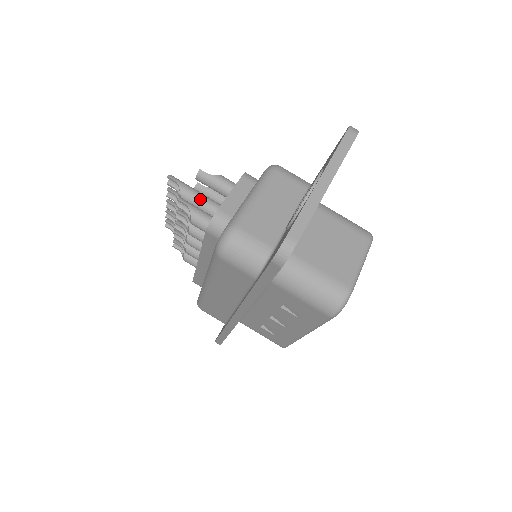
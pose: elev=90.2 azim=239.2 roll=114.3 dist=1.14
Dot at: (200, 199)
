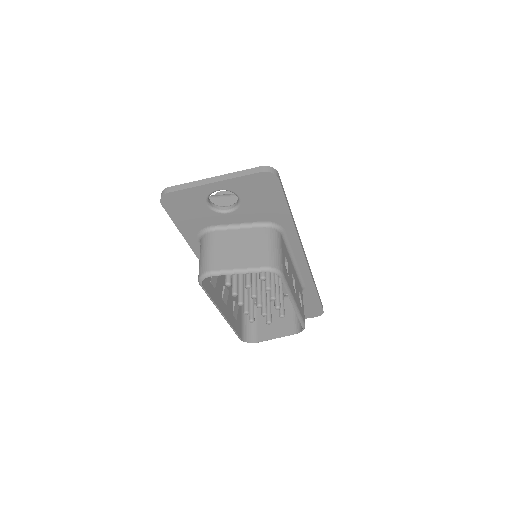
Dot at: occluded
